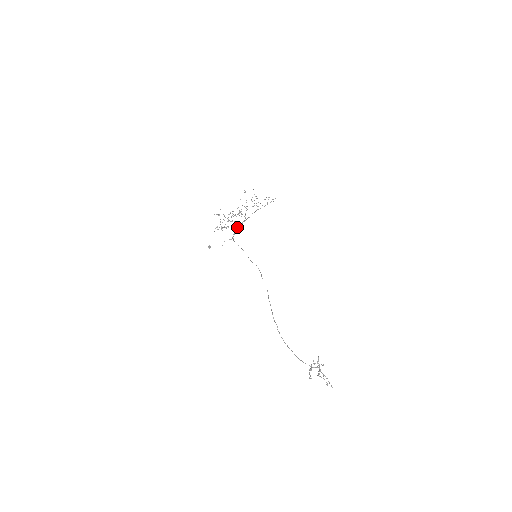
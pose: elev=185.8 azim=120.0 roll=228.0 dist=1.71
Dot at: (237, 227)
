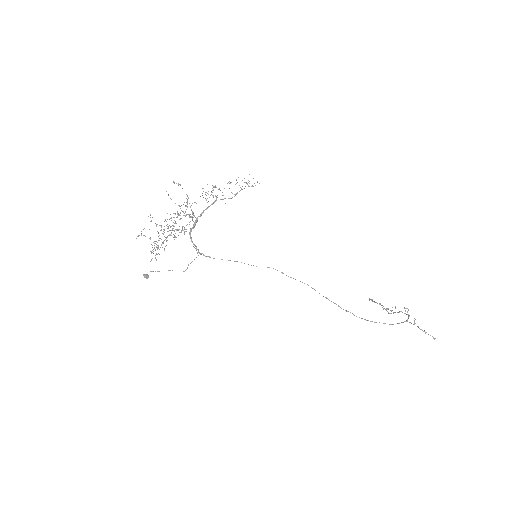
Dot at: (190, 234)
